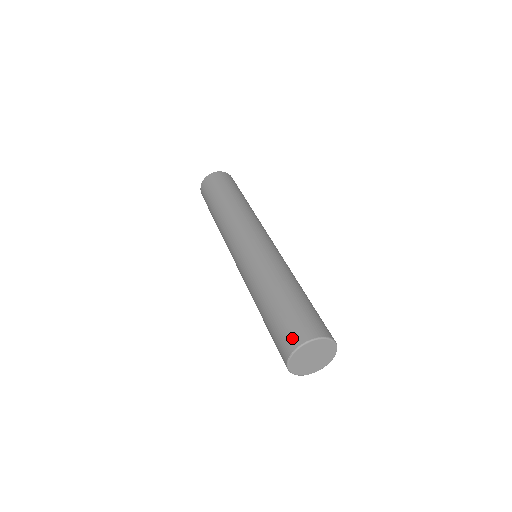
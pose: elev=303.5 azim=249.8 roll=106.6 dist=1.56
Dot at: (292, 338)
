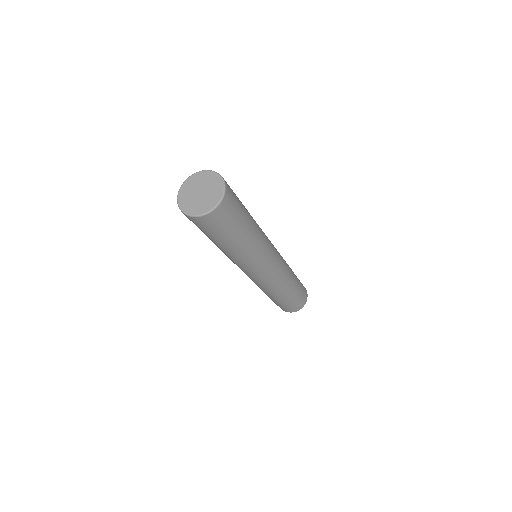
Dot at: occluded
